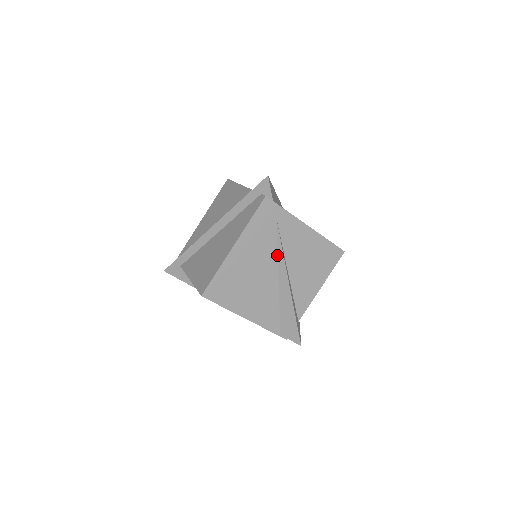
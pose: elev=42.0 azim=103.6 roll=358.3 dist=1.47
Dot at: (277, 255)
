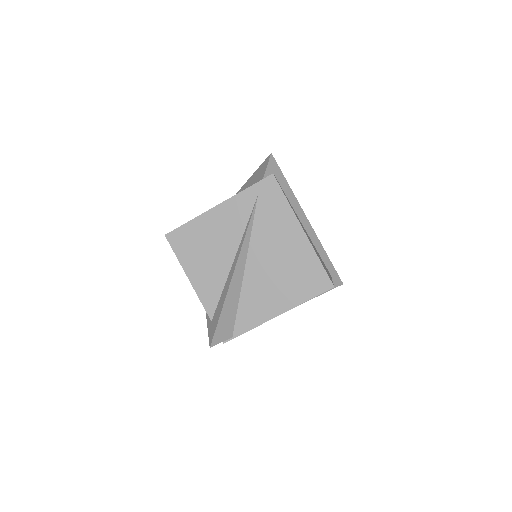
Dot at: occluded
